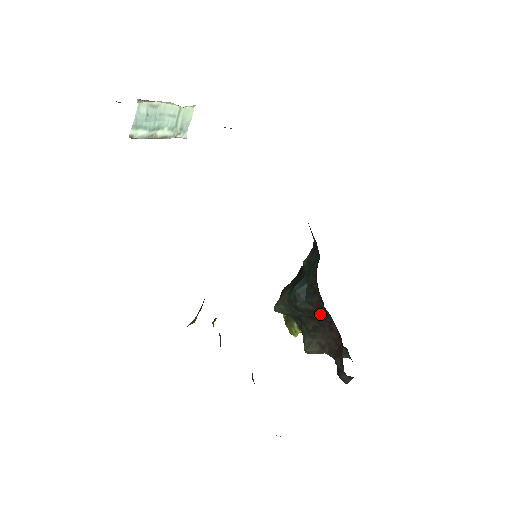
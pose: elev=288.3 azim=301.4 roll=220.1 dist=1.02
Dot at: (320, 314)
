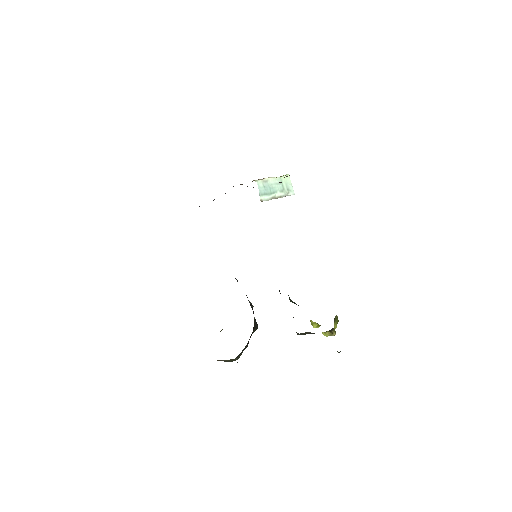
Dot at: occluded
